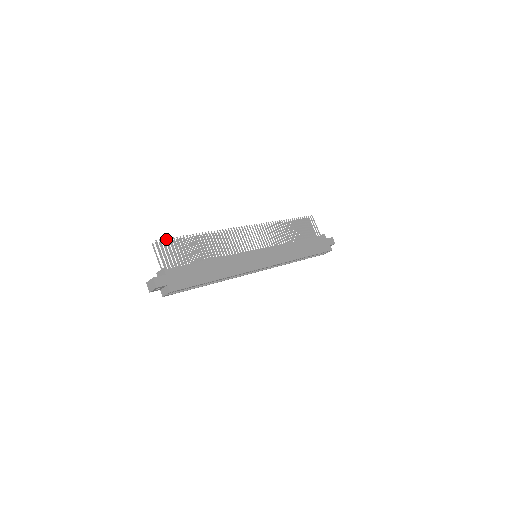
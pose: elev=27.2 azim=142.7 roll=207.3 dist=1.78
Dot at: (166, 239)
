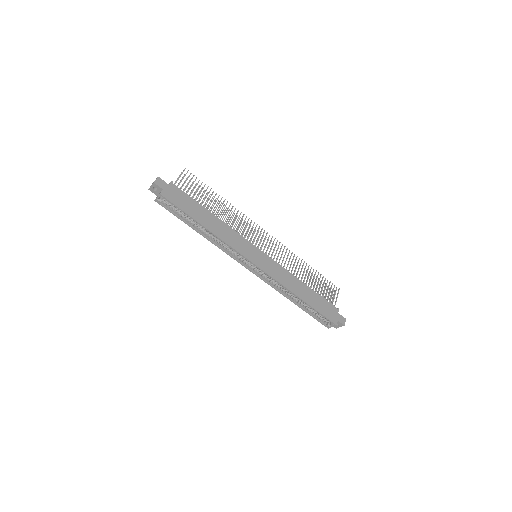
Dot at: (193, 175)
